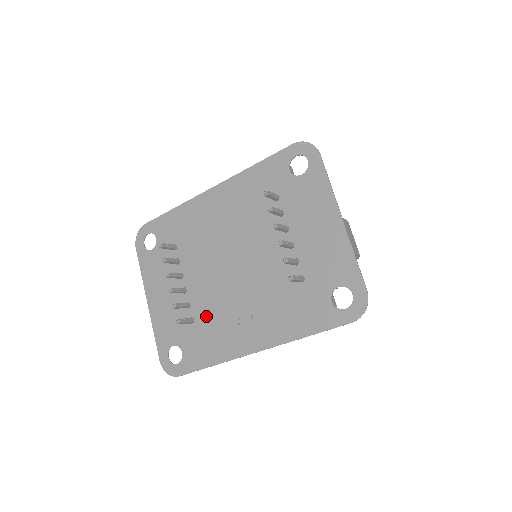
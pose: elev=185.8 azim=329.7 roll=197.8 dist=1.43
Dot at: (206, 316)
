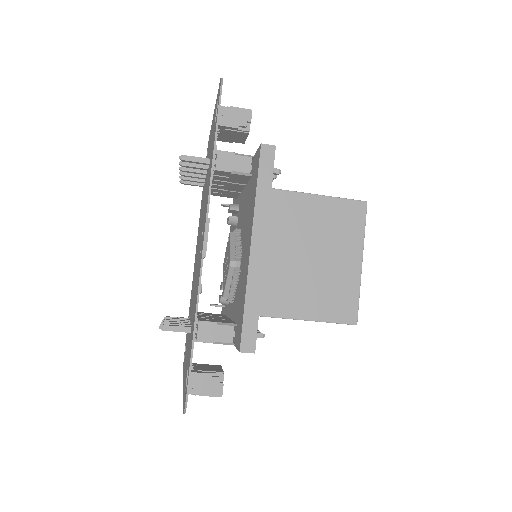
Dot at: occluded
